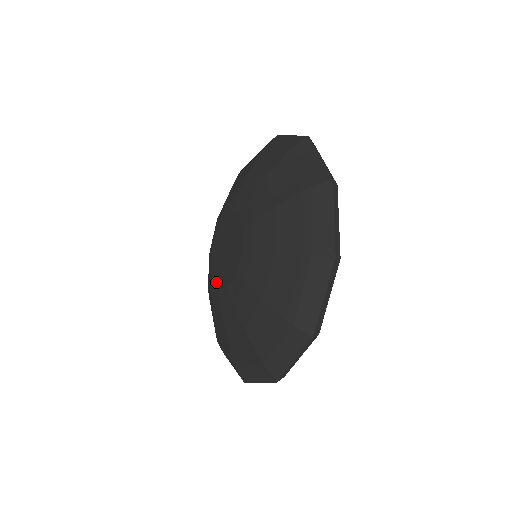
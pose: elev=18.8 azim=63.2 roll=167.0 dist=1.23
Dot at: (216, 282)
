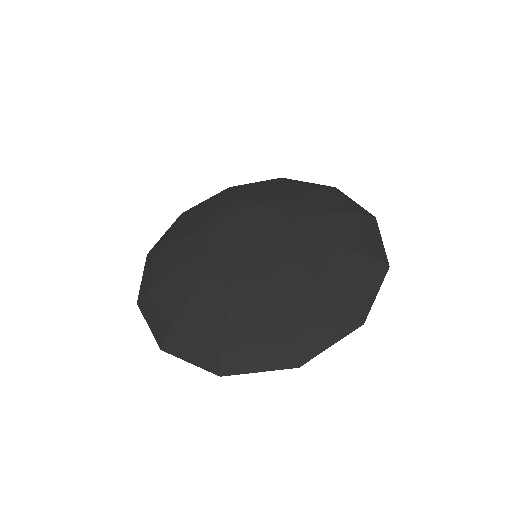
Dot at: (242, 260)
